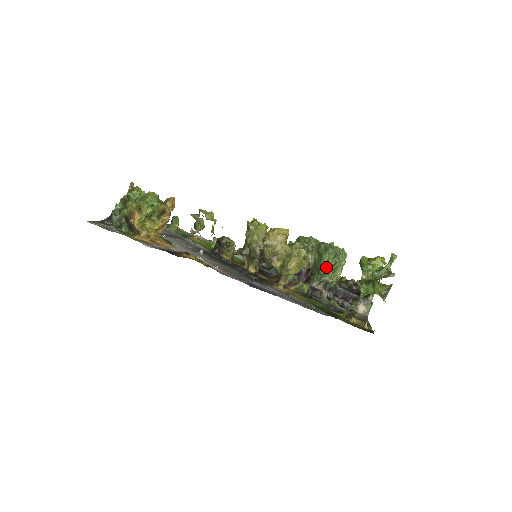
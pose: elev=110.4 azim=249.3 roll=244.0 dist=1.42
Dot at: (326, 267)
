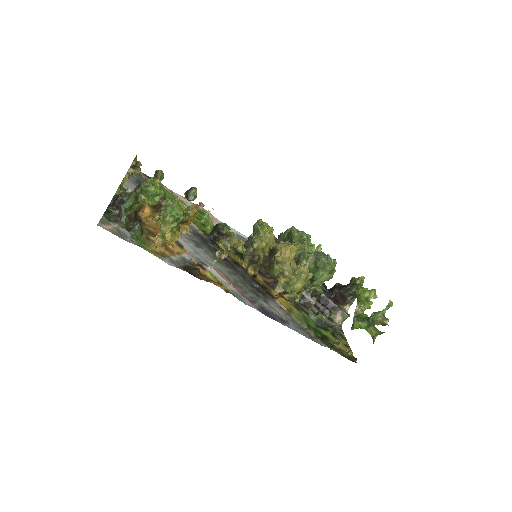
Dot at: (319, 279)
